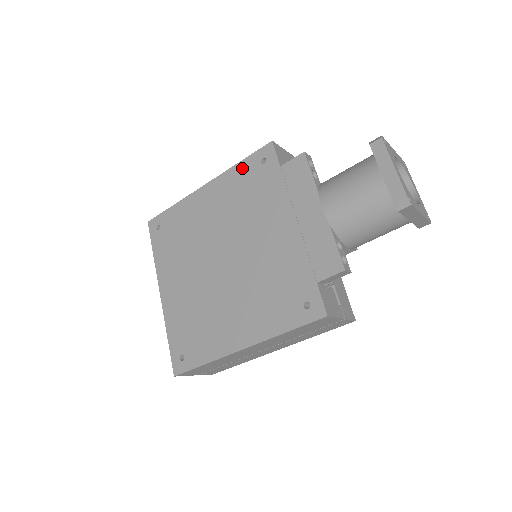
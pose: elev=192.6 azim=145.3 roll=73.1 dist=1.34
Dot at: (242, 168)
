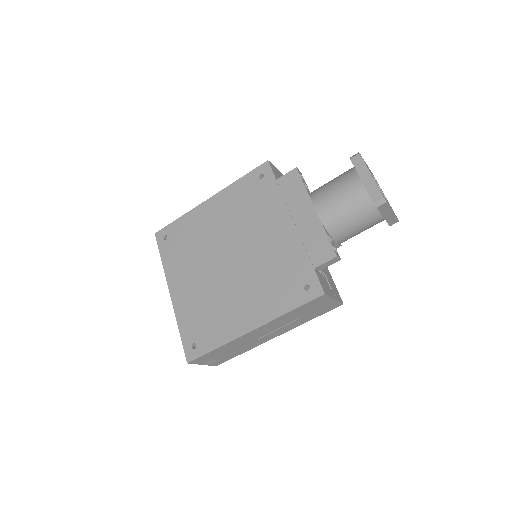
Dot at: (242, 183)
